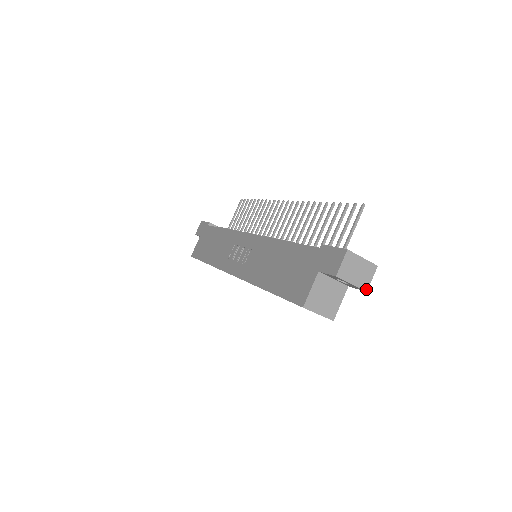
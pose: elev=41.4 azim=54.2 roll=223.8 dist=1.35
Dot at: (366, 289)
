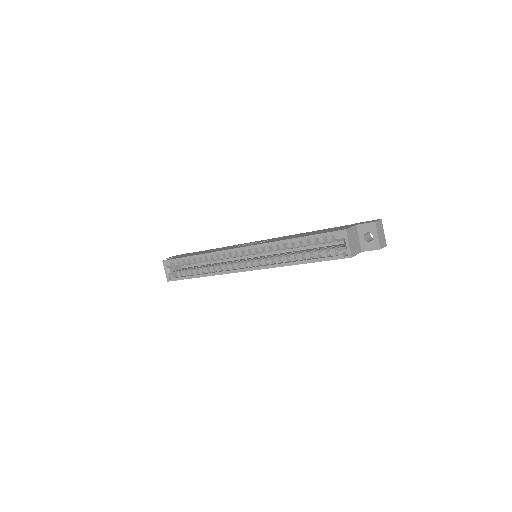
Dot at: (381, 248)
